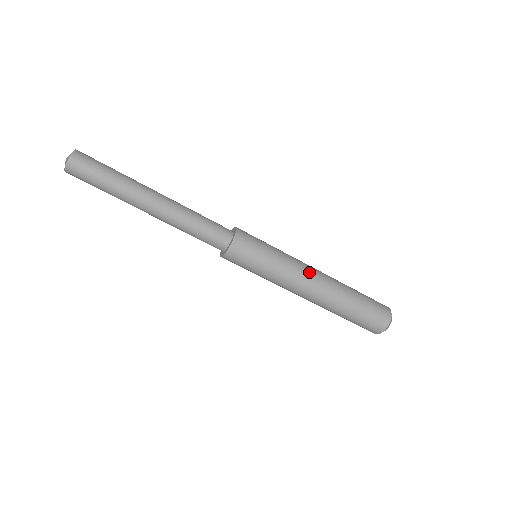
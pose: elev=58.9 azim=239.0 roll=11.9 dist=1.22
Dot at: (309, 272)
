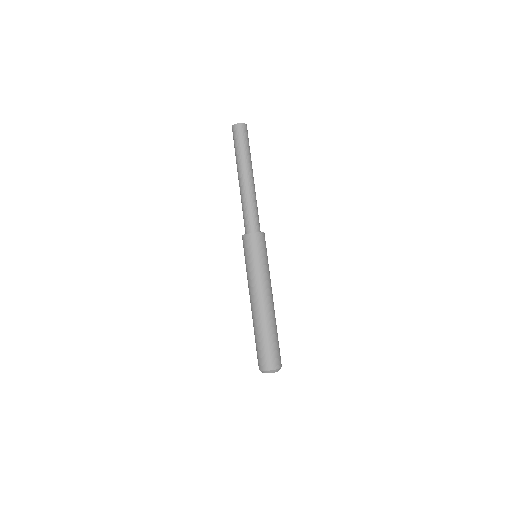
Dot at: occluded
